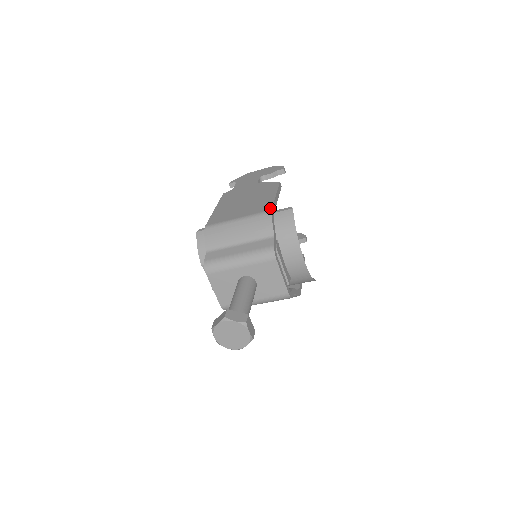
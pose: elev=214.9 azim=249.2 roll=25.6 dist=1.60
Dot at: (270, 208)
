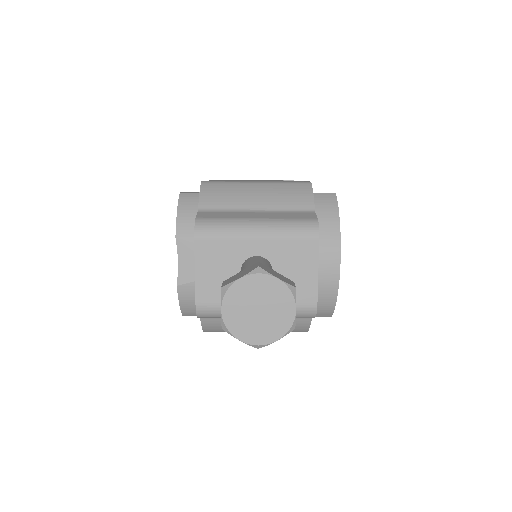
Dot at: (307, 181)
